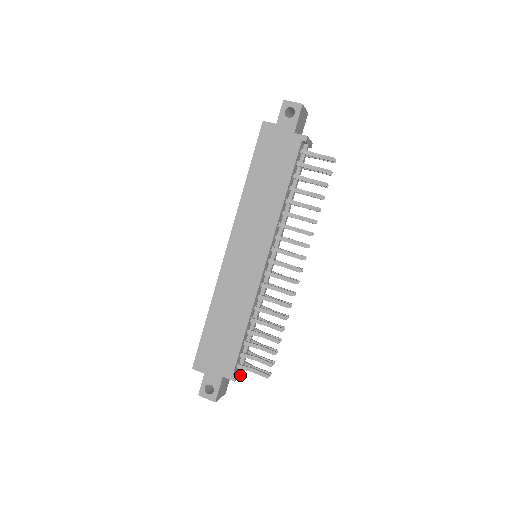
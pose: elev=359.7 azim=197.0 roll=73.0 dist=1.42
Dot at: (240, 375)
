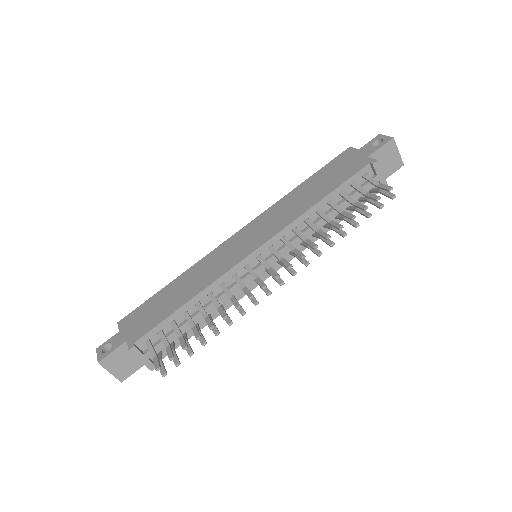
Dot at: (143, 359)
